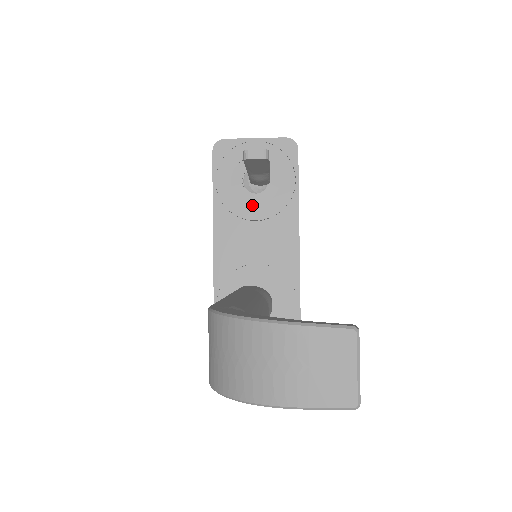
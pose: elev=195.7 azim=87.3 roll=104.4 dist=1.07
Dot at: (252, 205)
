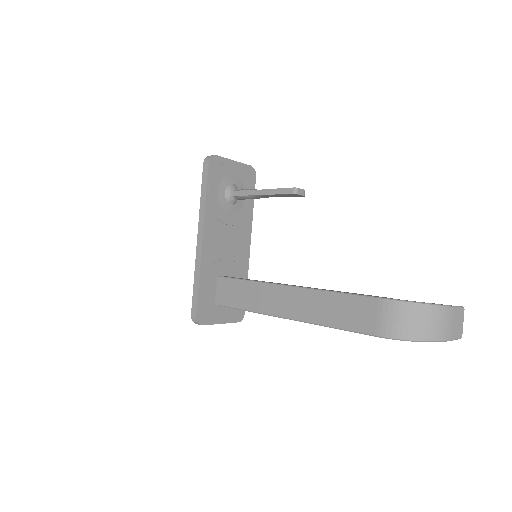
Dot at: (228, 213)
